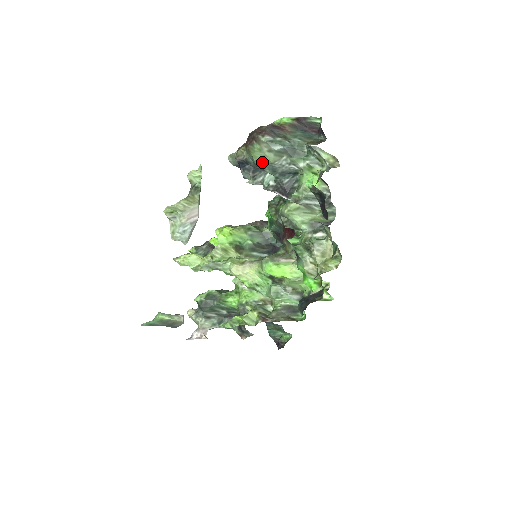
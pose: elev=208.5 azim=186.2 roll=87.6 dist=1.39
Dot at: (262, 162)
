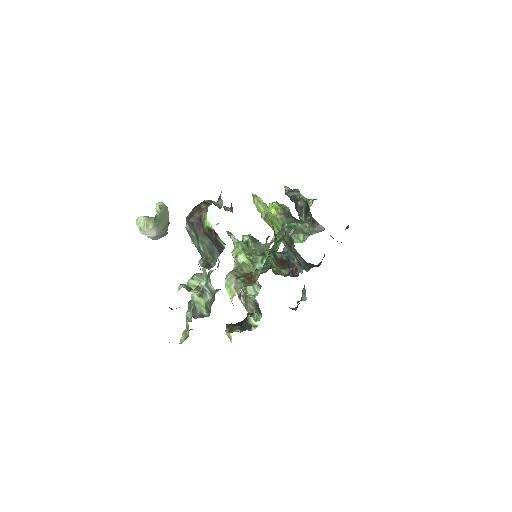
Dot at: occluded
